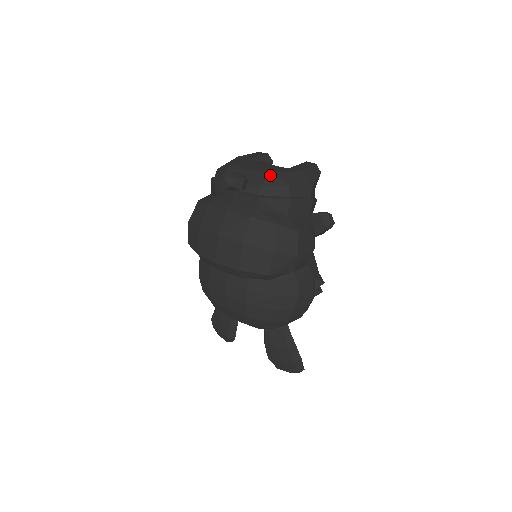
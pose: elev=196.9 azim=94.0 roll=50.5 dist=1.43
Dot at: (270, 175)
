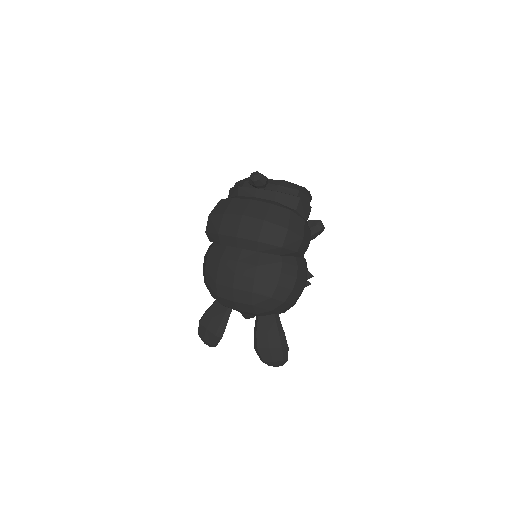
Dot at: (284, 181)
